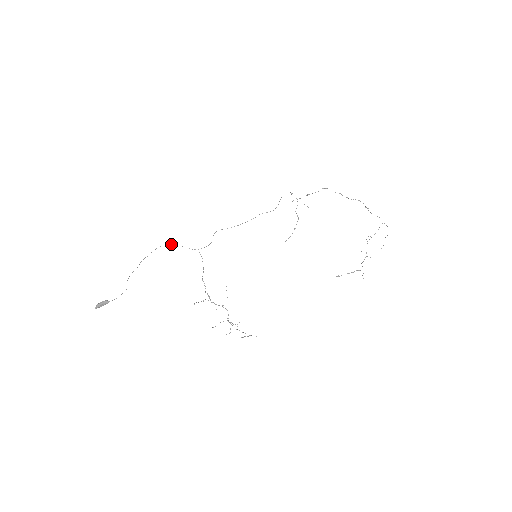
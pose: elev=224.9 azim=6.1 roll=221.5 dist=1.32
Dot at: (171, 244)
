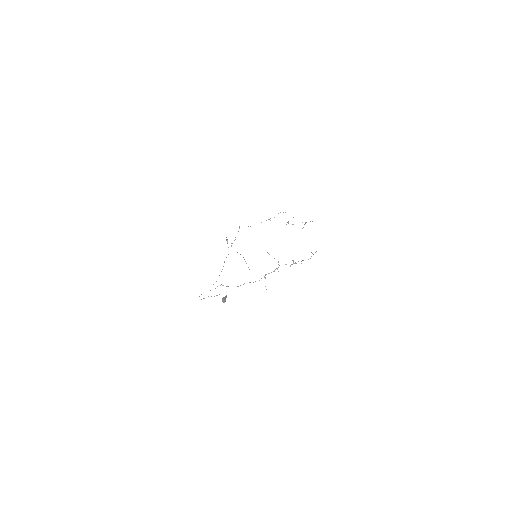
Dot at: occluded
